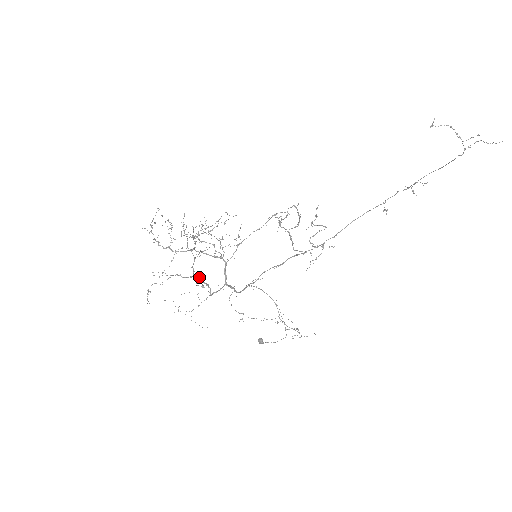
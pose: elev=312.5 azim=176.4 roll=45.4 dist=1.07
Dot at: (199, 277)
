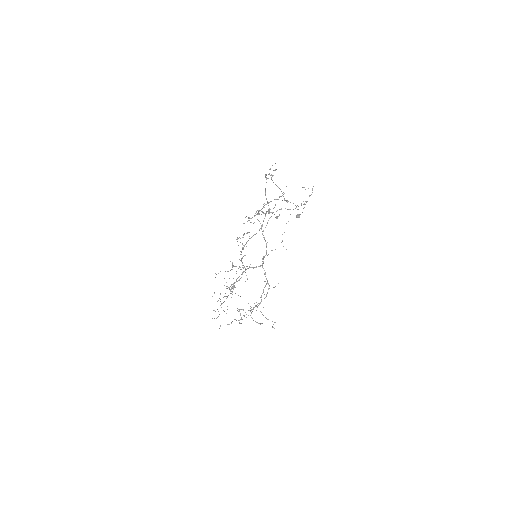
Dot at: occluded
